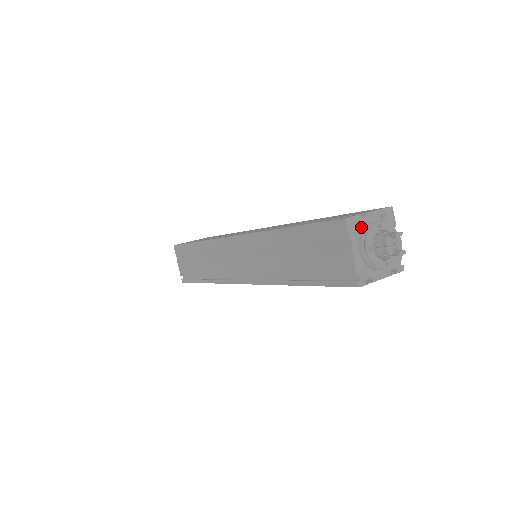
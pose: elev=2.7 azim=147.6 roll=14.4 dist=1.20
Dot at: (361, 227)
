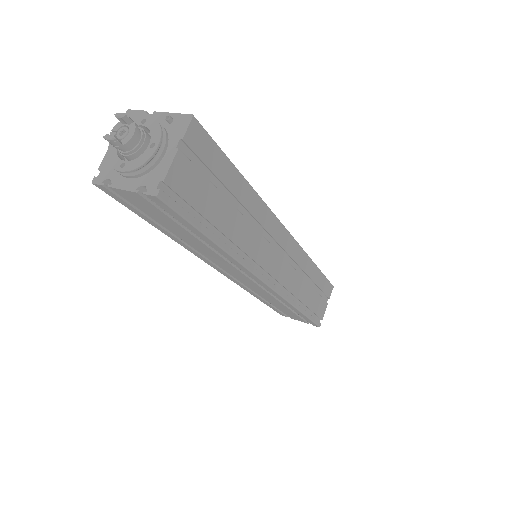
Dot at: occluded
